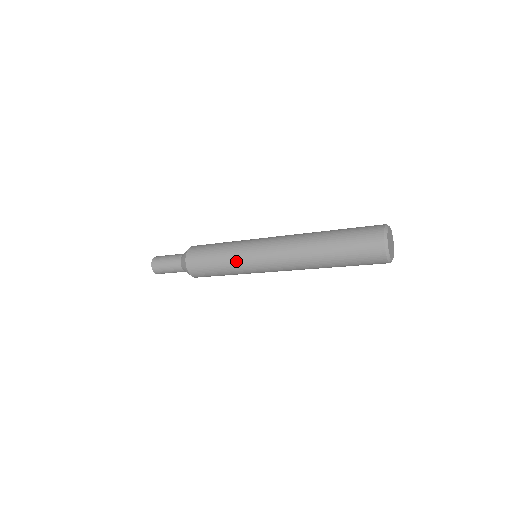
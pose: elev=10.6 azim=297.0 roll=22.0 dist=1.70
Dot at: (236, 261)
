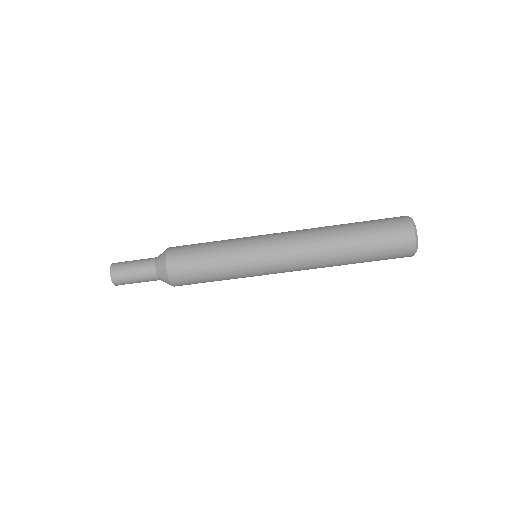
Dot at: (236, 243)
